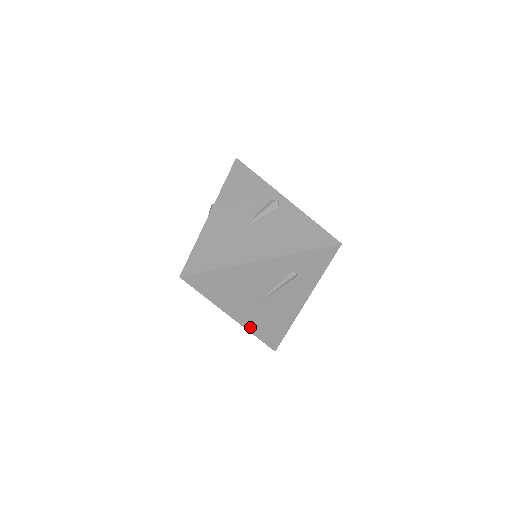
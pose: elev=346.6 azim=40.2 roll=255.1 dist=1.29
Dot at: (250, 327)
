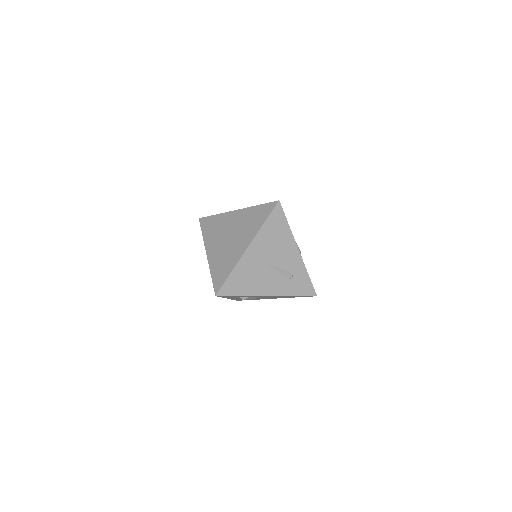
Dot at: (240, 265)
